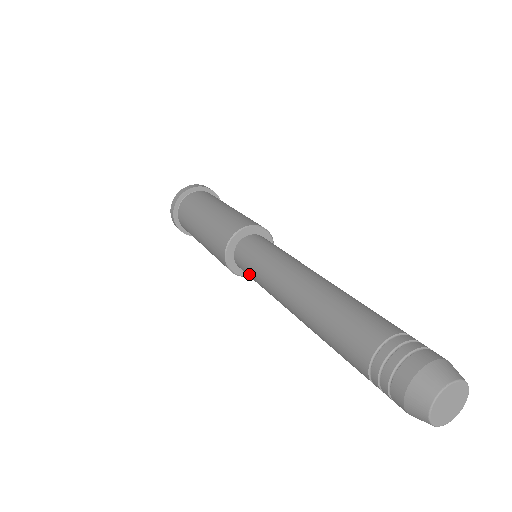
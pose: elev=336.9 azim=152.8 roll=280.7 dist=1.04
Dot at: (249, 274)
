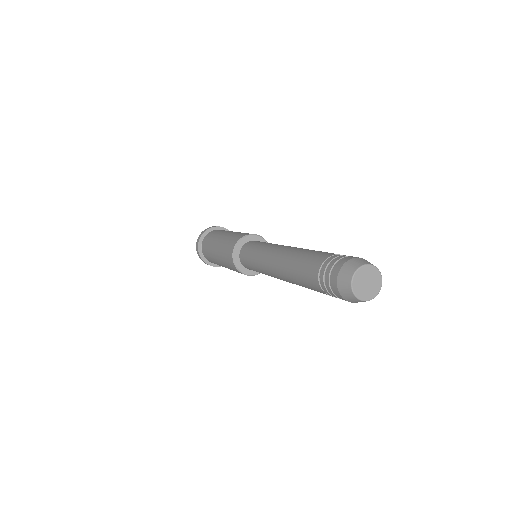
Dot at: (250, 251)
